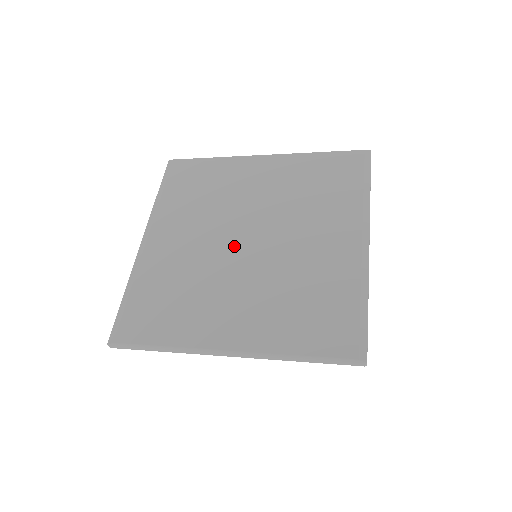
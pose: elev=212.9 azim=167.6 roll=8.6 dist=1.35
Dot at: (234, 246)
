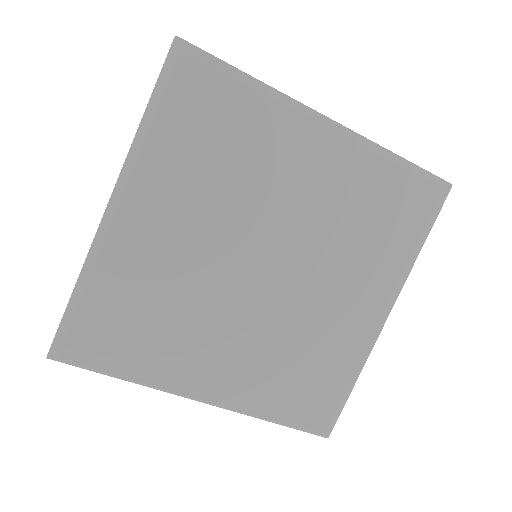
Dot at: (244, 269)
